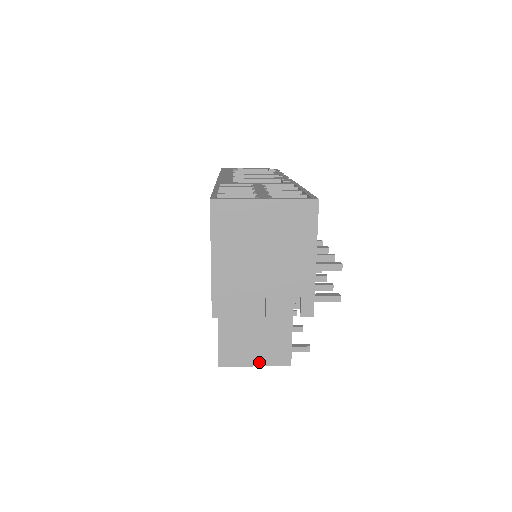
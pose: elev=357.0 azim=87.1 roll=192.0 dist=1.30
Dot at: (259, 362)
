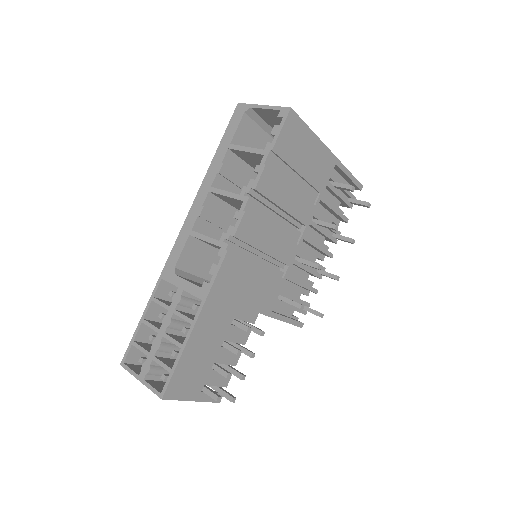
Dot at: occluded
